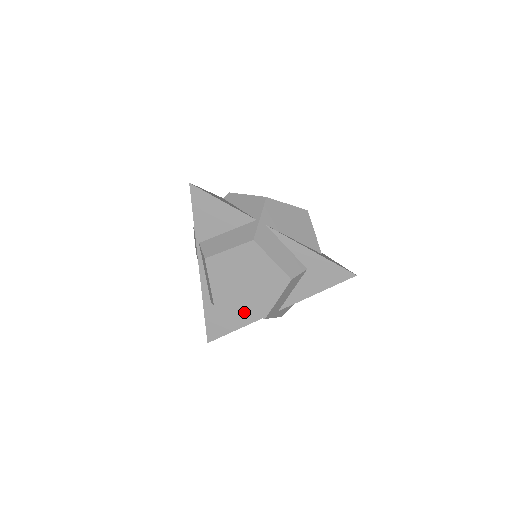
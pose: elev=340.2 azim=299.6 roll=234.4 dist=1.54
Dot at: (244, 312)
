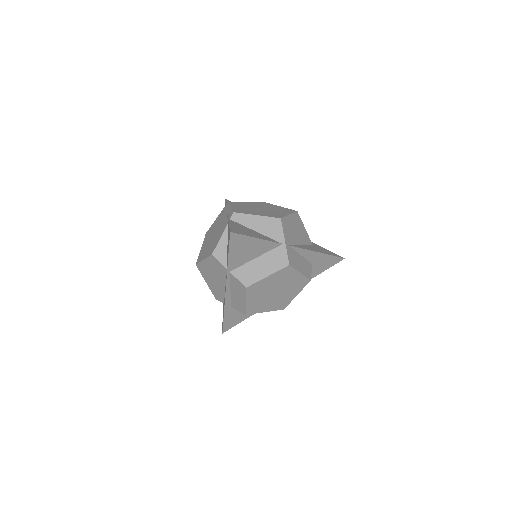
Dot at: (269, 311)
